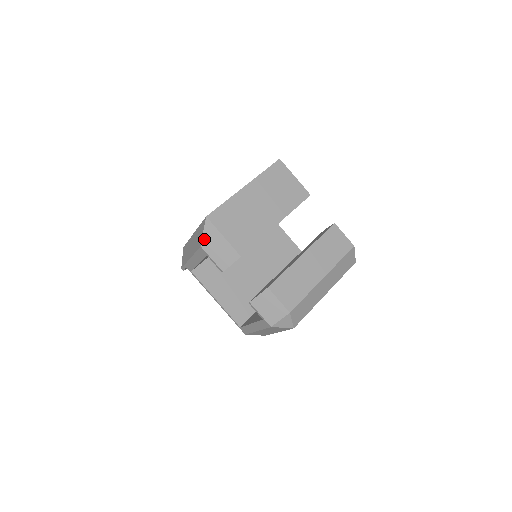
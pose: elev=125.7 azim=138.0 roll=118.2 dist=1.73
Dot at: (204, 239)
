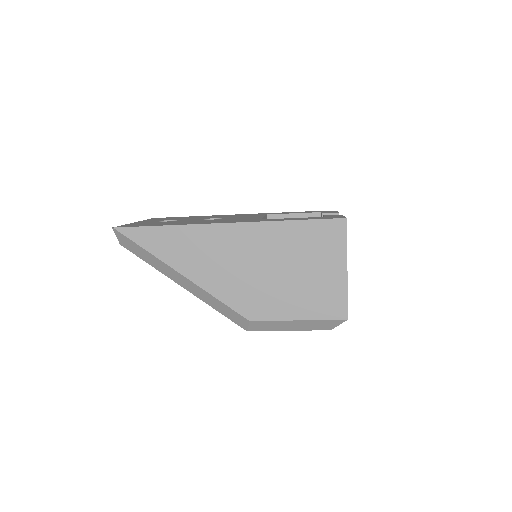
Dot at: (336, 326)
